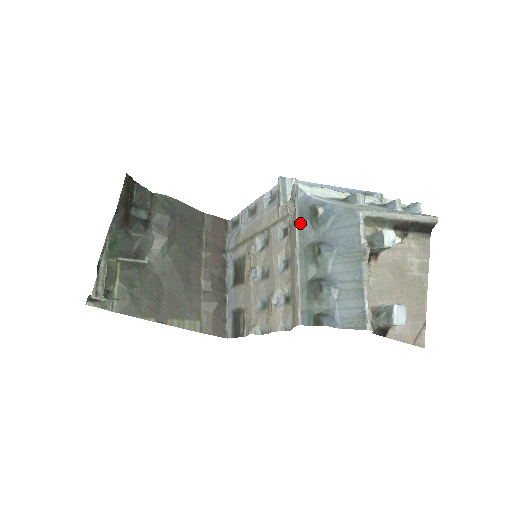
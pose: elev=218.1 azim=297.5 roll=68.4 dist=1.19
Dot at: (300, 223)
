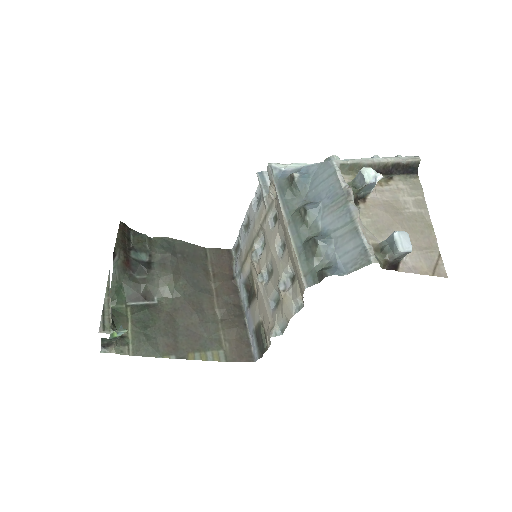
Dot at: (281, 195)
